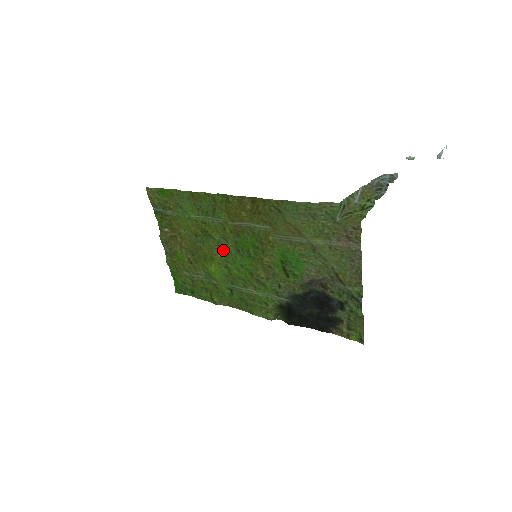
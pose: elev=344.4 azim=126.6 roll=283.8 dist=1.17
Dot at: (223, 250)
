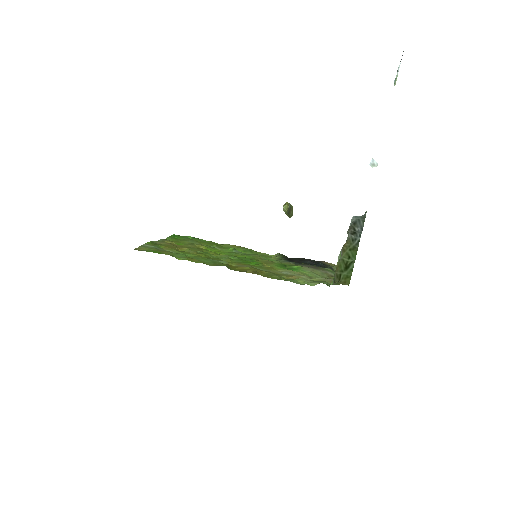
Dot at: (226, 256)
